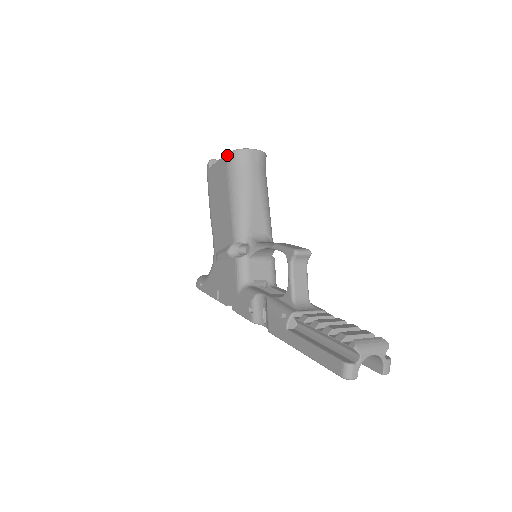
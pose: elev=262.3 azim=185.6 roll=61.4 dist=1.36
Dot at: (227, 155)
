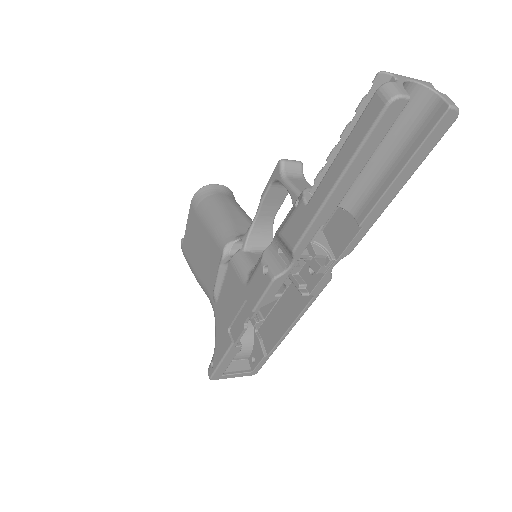
Dot at: (191, 202)
